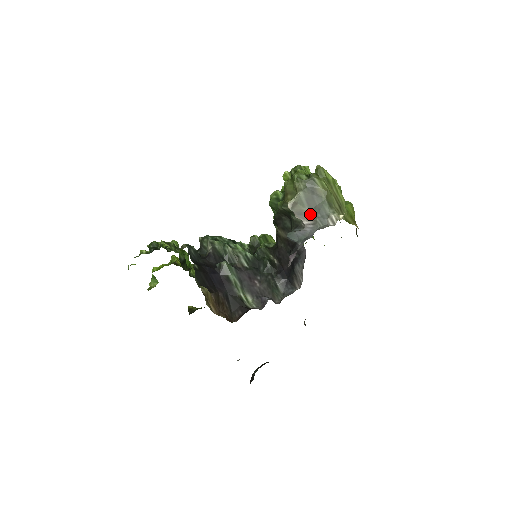
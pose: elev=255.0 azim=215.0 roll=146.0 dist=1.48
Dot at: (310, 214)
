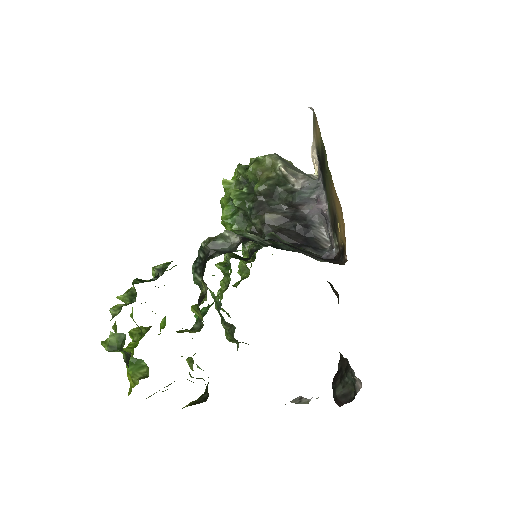
Dot at: (299, 174)
